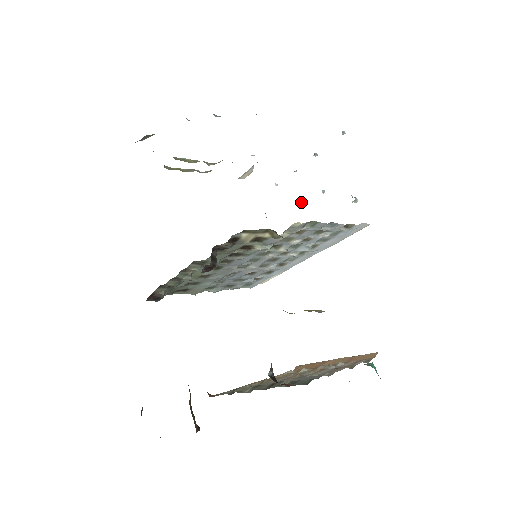
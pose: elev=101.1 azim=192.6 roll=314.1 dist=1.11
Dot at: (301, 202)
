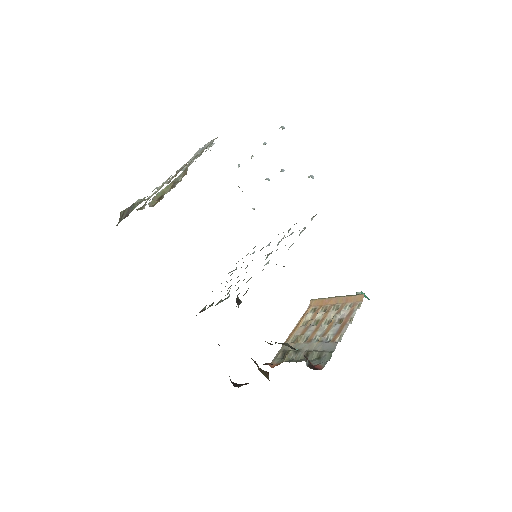
Dot at: occluded
